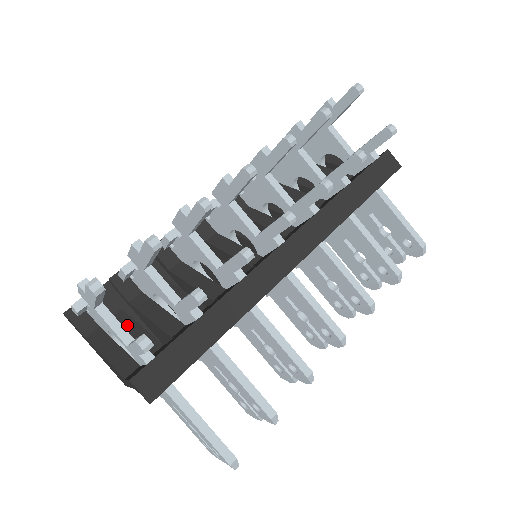
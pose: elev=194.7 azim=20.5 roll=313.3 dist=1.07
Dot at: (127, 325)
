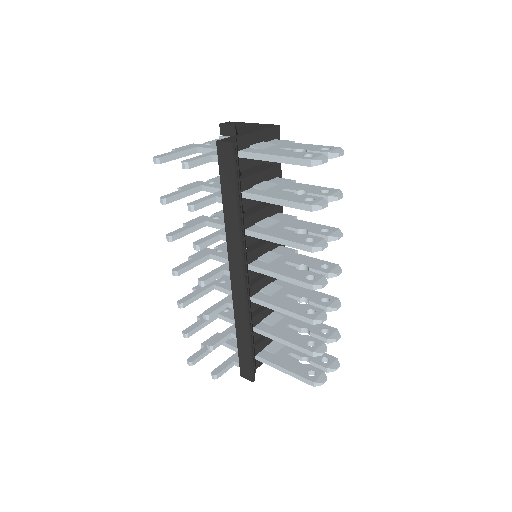
Dot at: occluded
